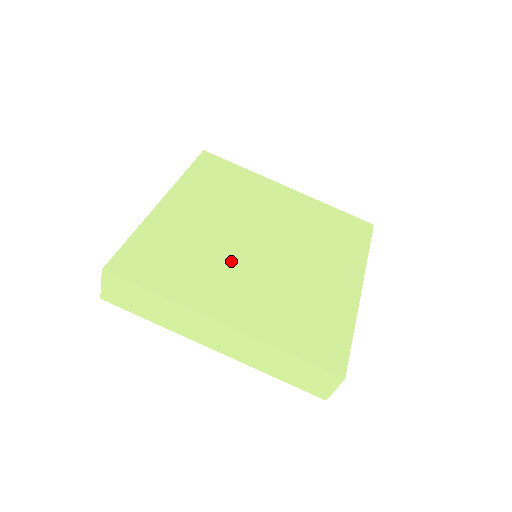
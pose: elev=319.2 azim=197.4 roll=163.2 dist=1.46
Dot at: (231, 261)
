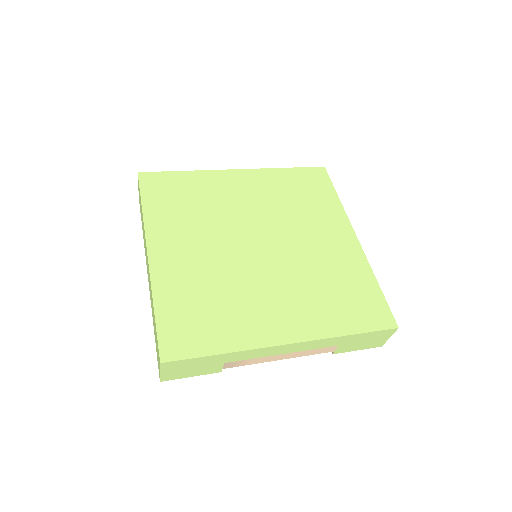
Dot at: (217, 233)
